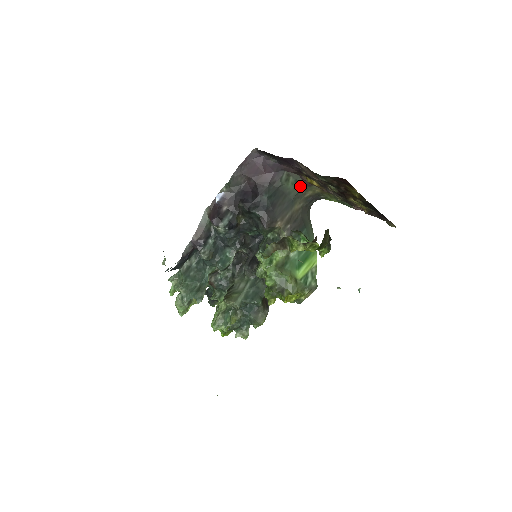
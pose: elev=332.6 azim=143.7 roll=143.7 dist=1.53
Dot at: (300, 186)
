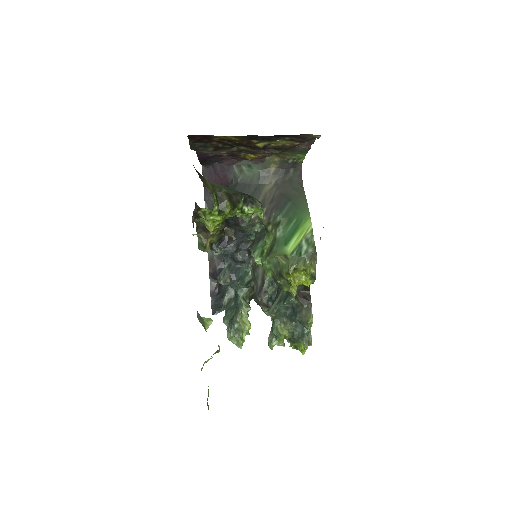
Dot at: (257, 167)
